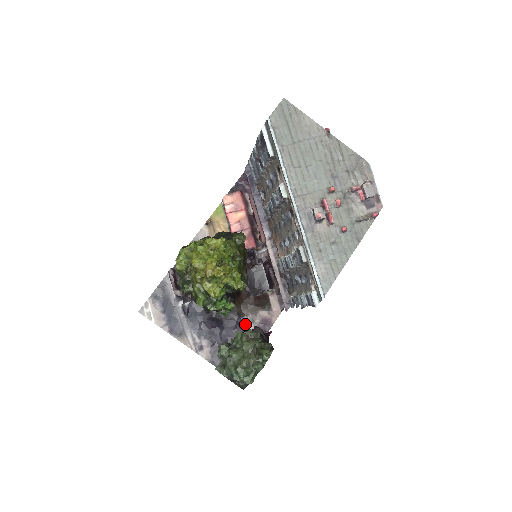
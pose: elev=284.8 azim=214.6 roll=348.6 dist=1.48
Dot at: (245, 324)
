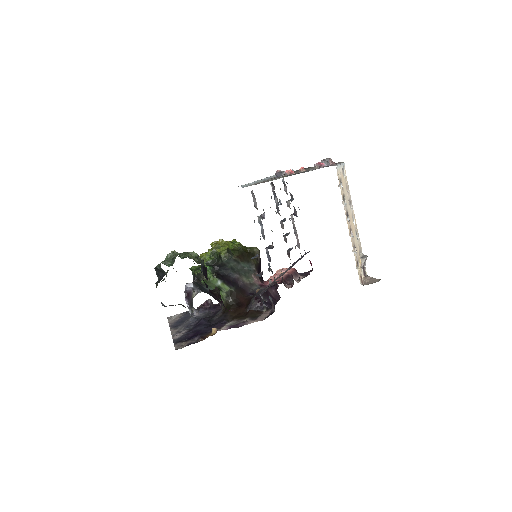
Dot at: (225, 324)
